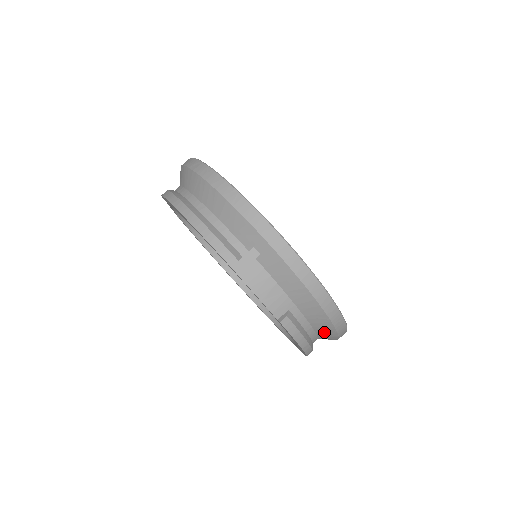
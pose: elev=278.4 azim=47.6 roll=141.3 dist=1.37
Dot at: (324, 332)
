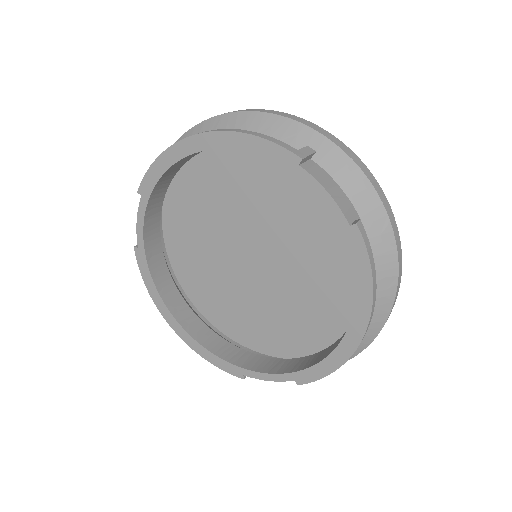
Dot at: (383, 282)
